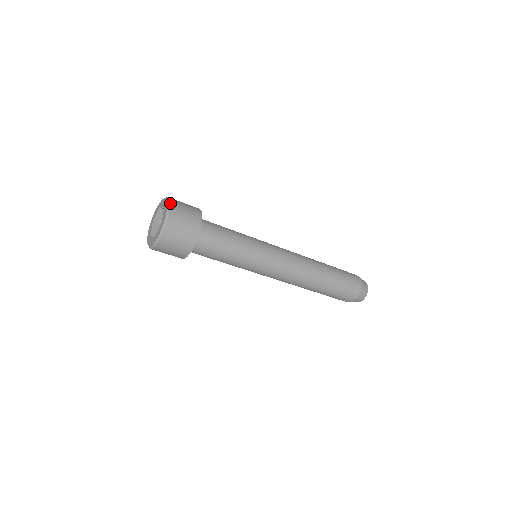
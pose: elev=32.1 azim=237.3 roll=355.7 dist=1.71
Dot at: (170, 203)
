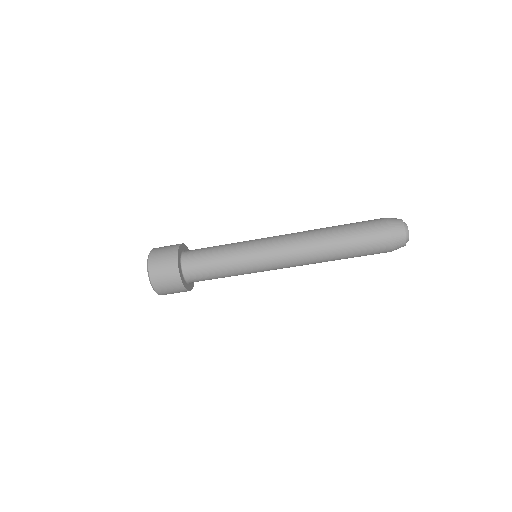
Dot at: occluded
